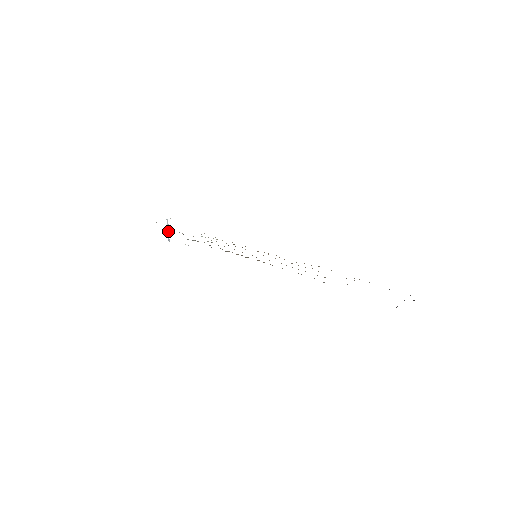
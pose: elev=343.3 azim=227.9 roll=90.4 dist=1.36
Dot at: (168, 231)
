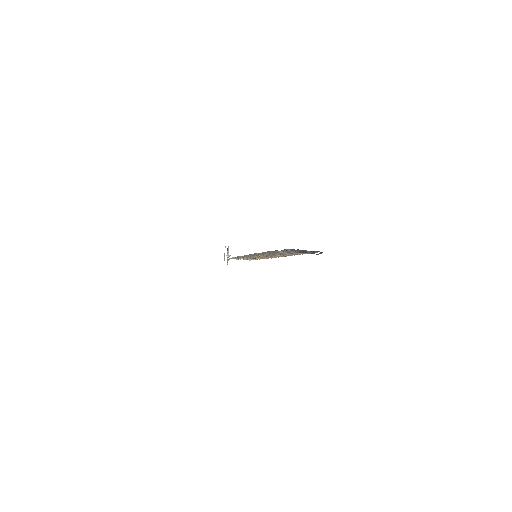
Dot at: (224, 256)
